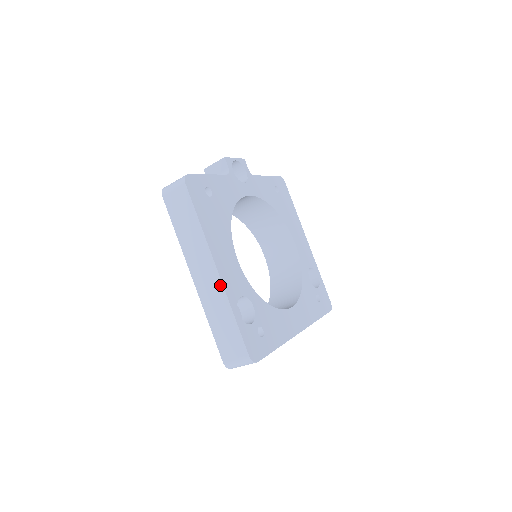
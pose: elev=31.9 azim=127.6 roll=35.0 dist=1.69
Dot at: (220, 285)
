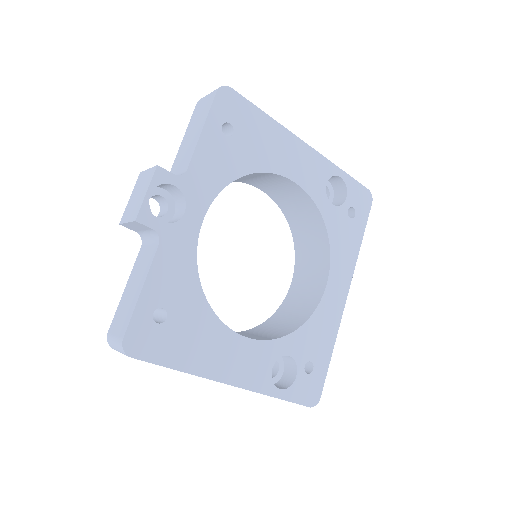
Dot at: occluded
